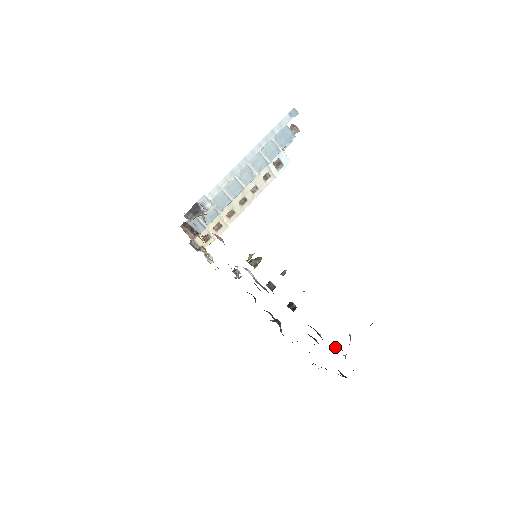
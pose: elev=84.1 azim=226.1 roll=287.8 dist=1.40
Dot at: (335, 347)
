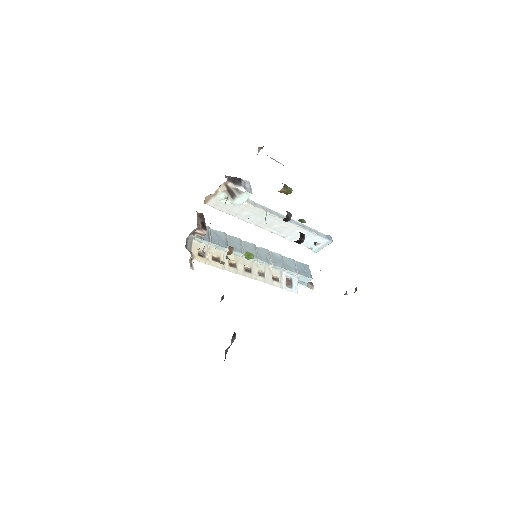
Dot at: occluded
